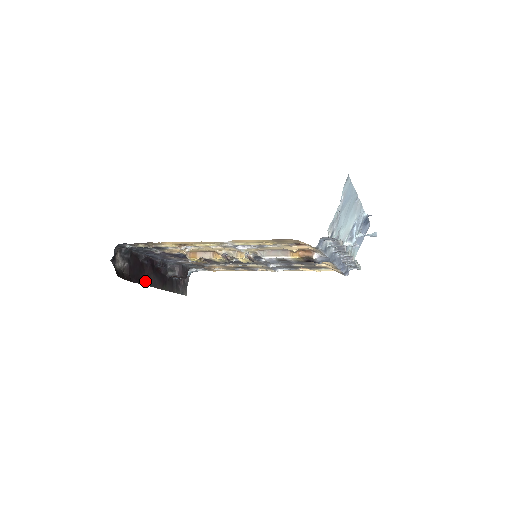
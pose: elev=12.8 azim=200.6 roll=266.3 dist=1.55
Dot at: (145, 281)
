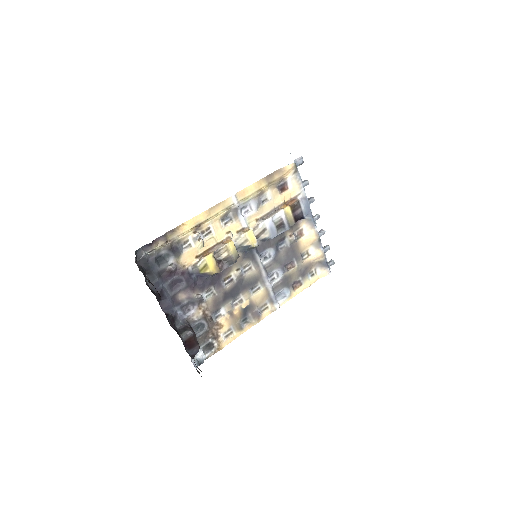
Dot at: occluded
